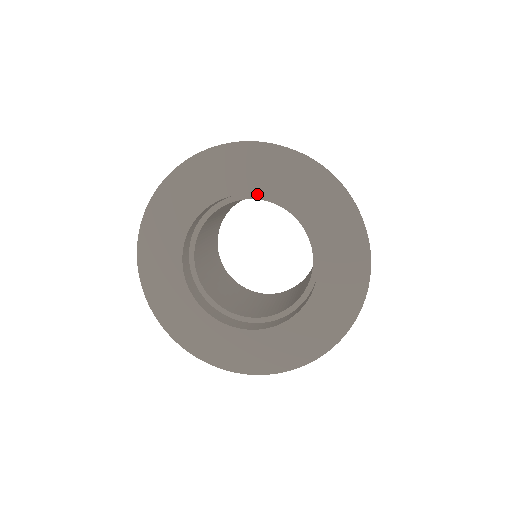
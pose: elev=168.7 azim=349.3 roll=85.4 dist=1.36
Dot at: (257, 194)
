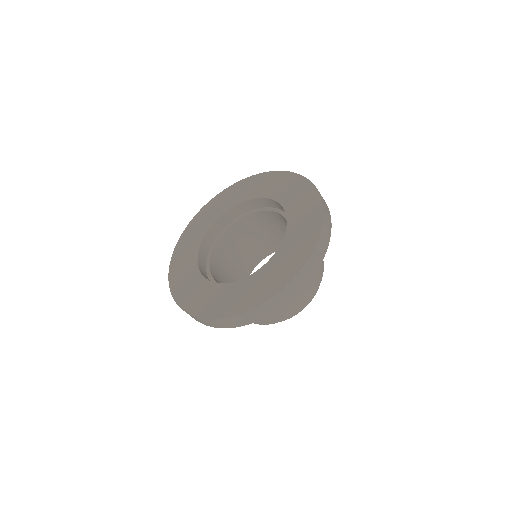
Dot at: (229, 209)
